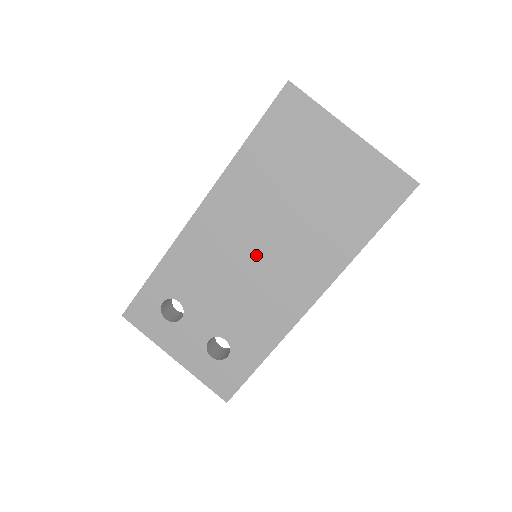
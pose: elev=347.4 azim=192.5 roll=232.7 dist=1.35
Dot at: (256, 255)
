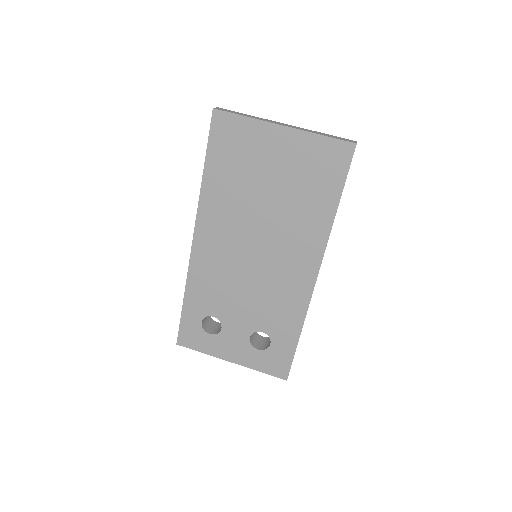
Dot at: (254, 256)
